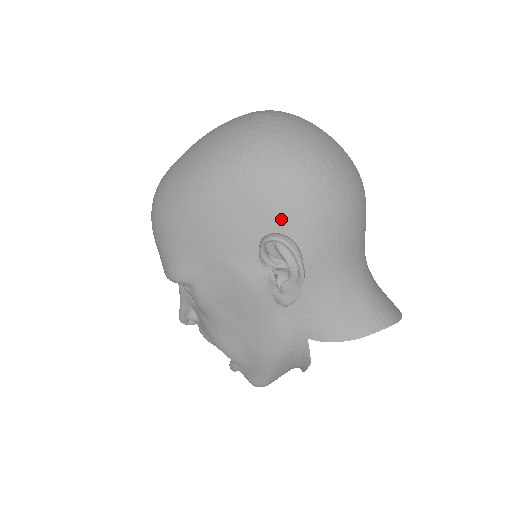
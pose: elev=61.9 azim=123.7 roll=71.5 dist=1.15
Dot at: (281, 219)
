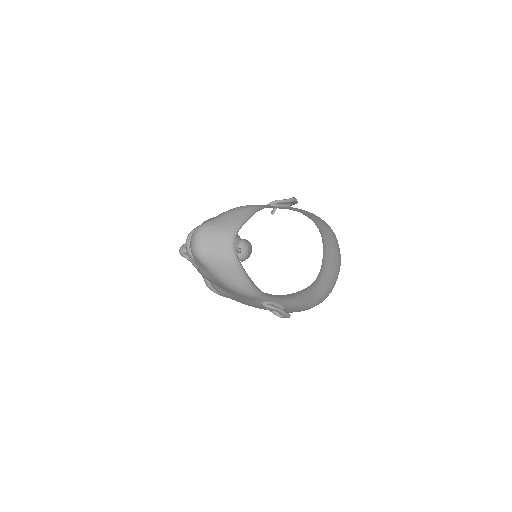
Dot at: occluded
